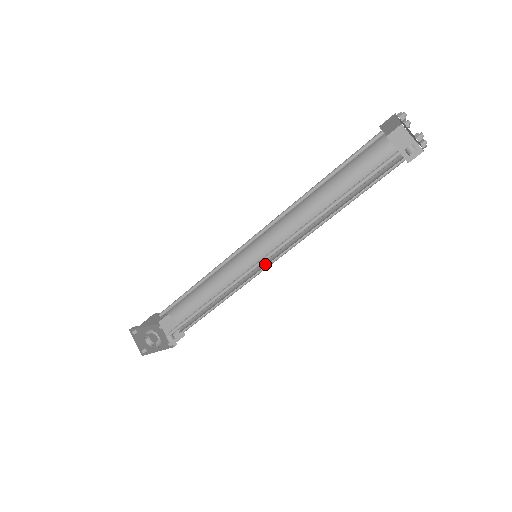
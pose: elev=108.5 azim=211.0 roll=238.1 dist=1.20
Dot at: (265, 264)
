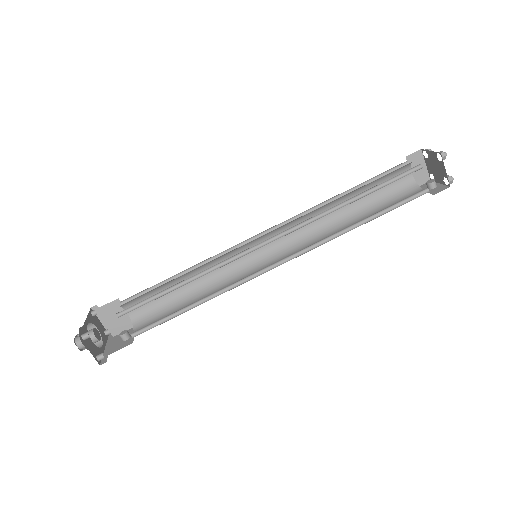
Dot at: (259, 262)
